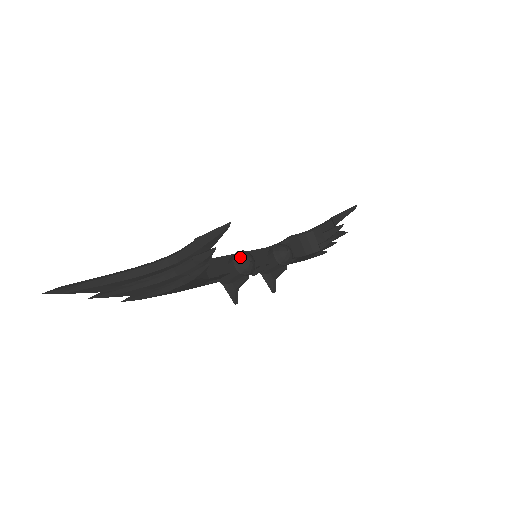
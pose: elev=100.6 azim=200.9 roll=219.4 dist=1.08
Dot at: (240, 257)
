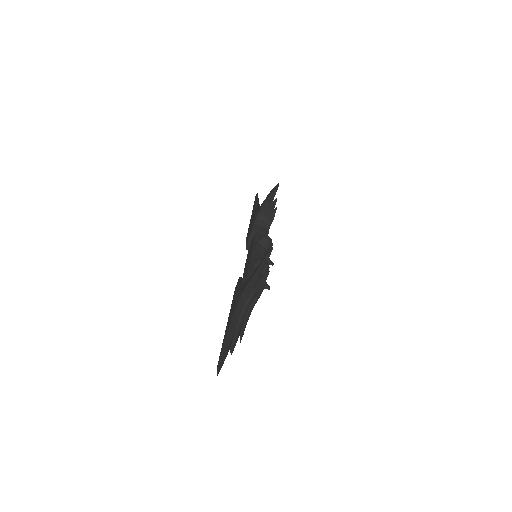
Dot at: occluded
